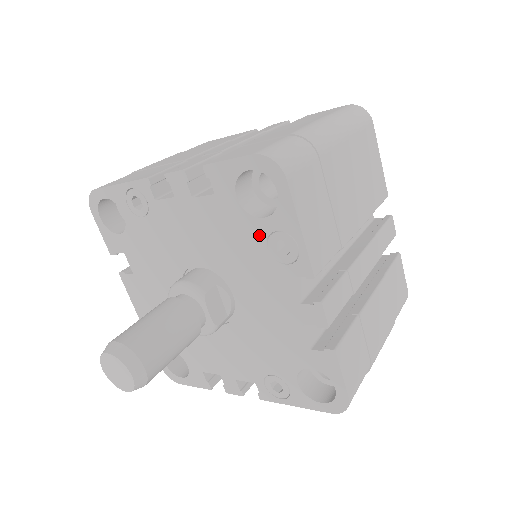
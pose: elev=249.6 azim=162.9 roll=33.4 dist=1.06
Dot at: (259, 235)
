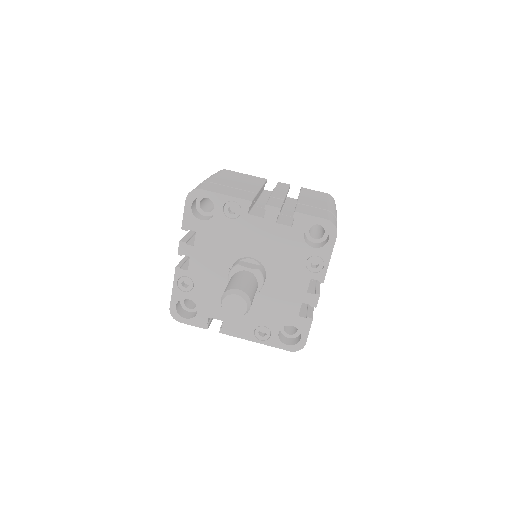
Dot at: (222, 219)
